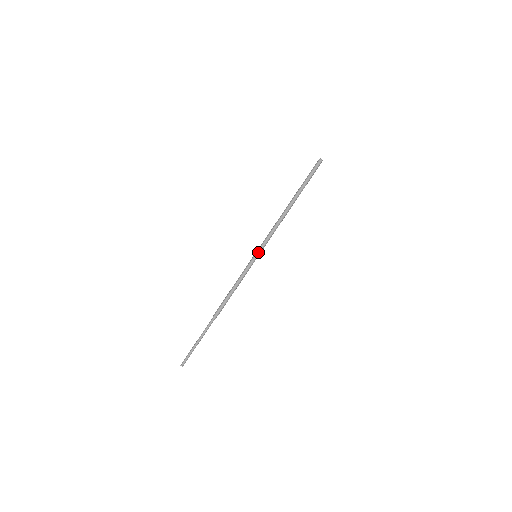
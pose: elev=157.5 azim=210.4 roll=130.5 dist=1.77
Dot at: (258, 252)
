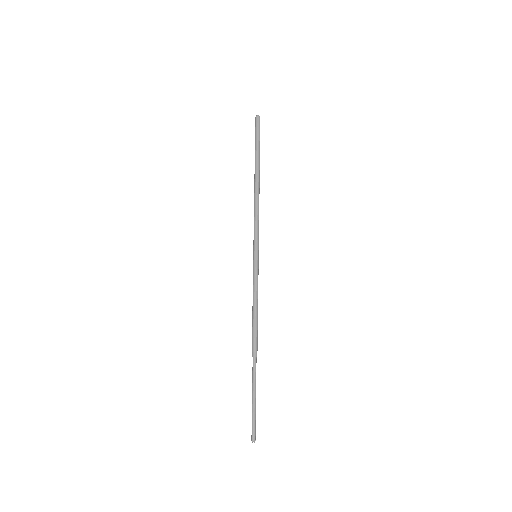
Dot at: (258, 250)
